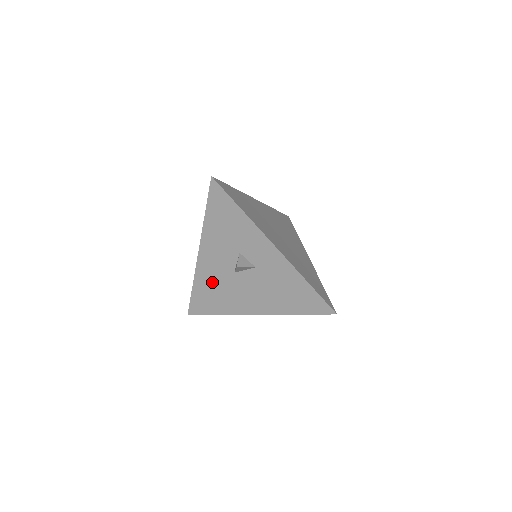
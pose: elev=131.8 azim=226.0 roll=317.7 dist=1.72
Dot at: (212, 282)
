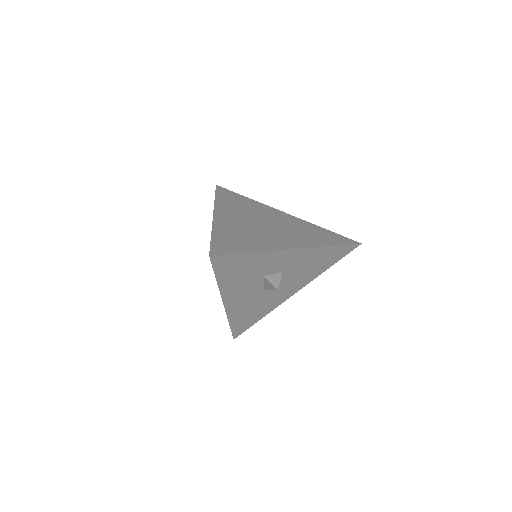
Dot at: (246, 309)
